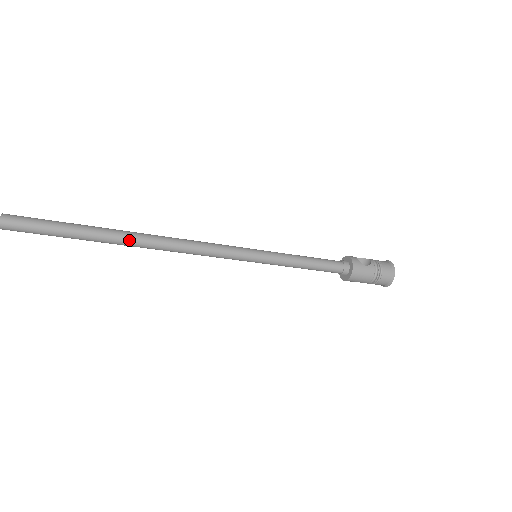
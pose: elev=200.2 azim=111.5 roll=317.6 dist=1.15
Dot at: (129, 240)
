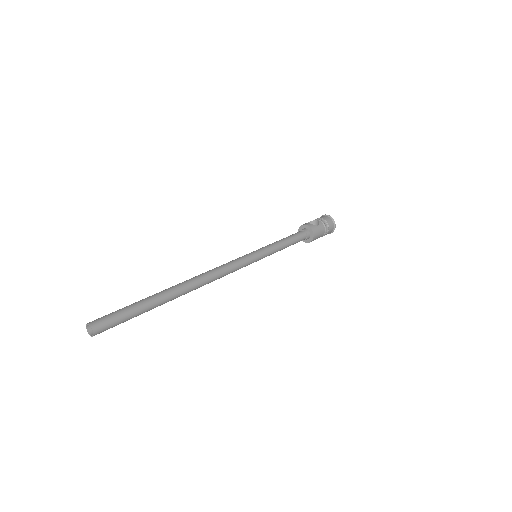
Dot at: (181, 291)
